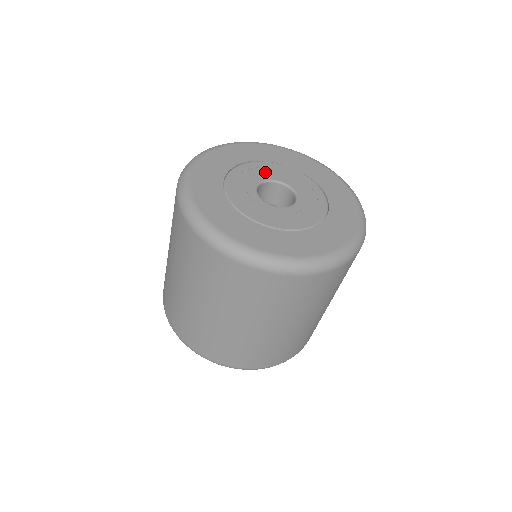
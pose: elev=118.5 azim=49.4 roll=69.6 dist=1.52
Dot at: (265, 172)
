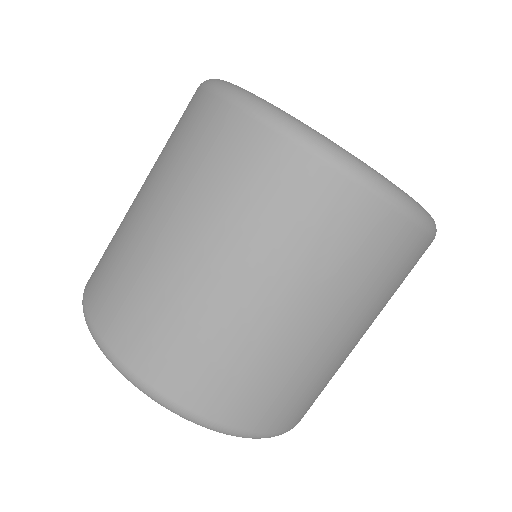
Dot at: occluded
